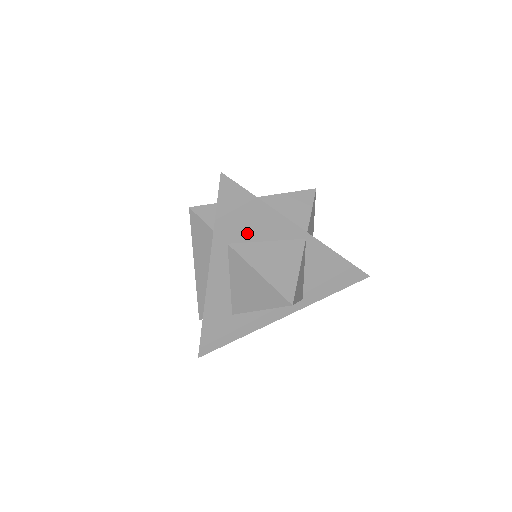
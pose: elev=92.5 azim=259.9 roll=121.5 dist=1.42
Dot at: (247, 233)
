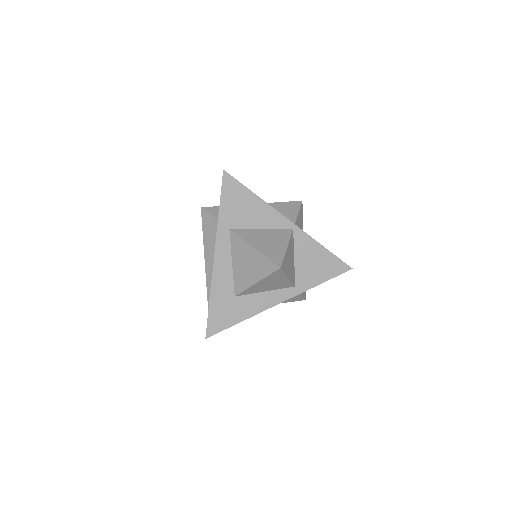
Dot at: (245, 221)
